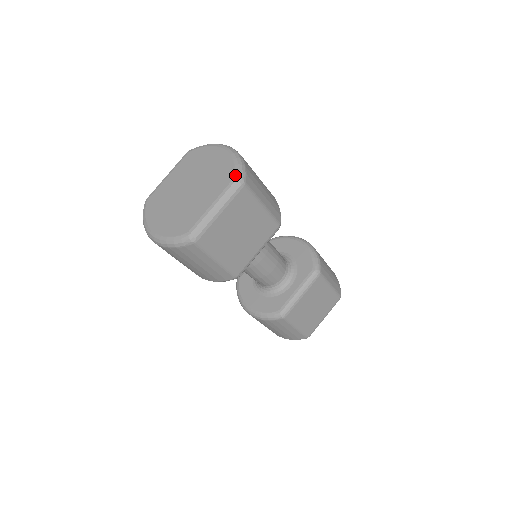
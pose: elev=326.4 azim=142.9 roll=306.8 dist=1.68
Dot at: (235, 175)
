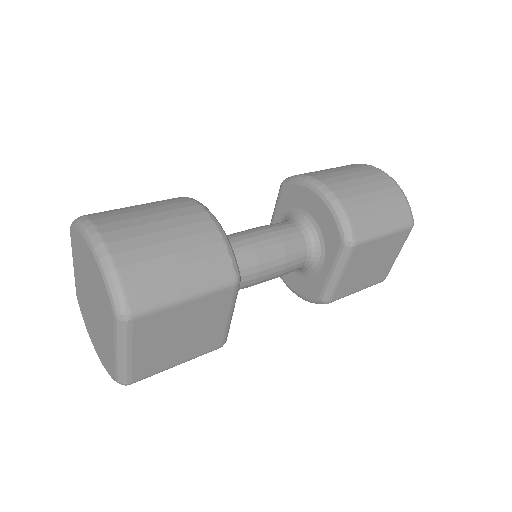
Dot at: (112, 310)
